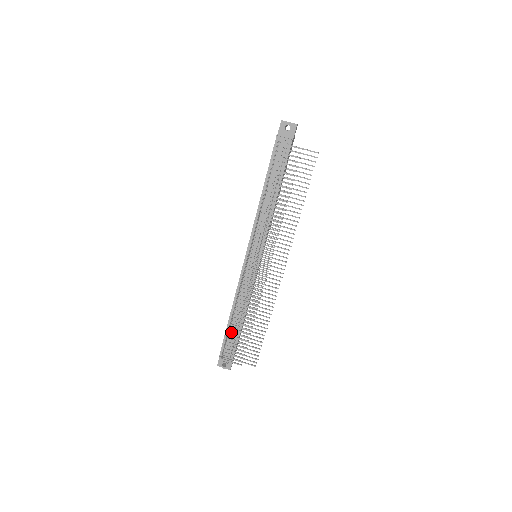
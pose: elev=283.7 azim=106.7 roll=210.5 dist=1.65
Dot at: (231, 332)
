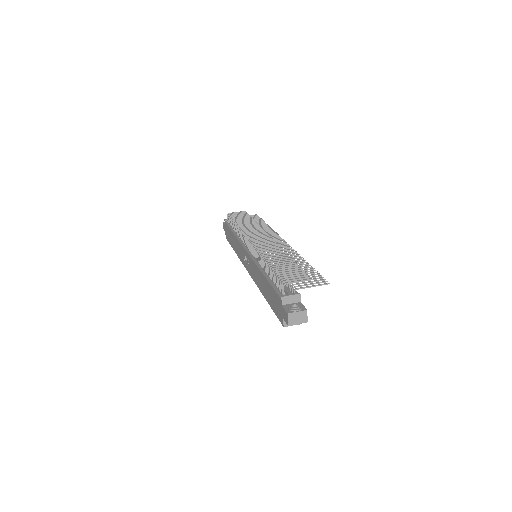
Dot at: (275, 267)
